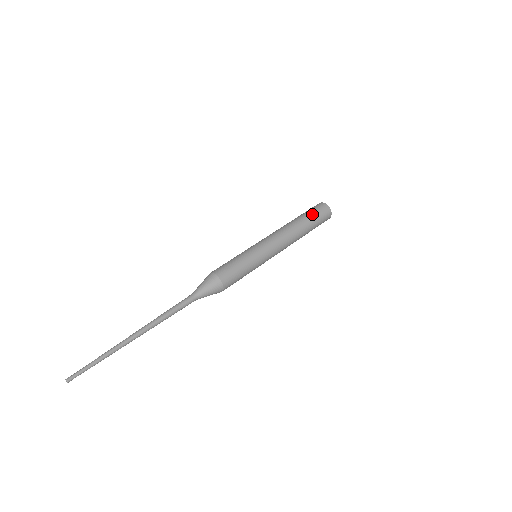
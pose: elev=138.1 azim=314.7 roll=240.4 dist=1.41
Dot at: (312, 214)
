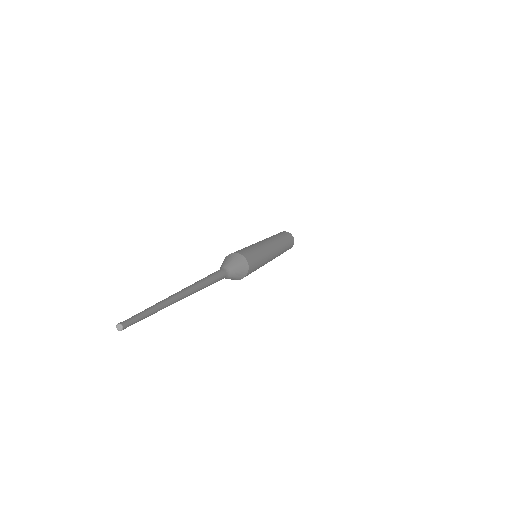
Dot at: (281, 234)
